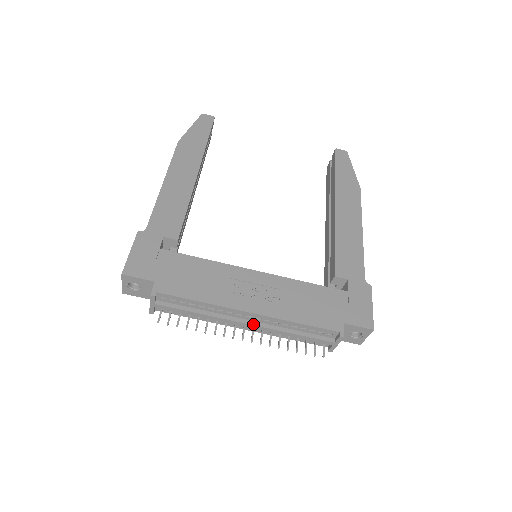
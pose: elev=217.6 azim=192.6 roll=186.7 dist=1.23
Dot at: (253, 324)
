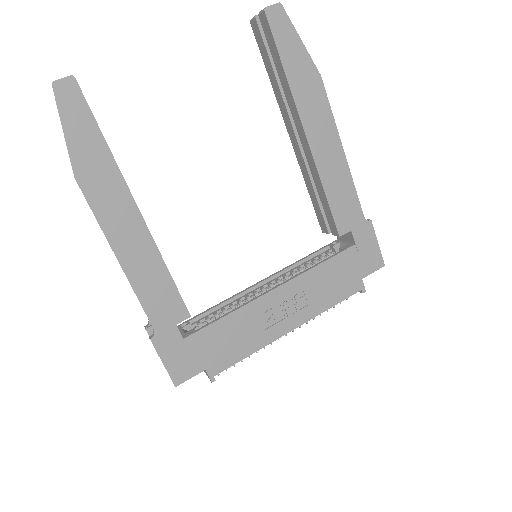
Dot at: occluded
